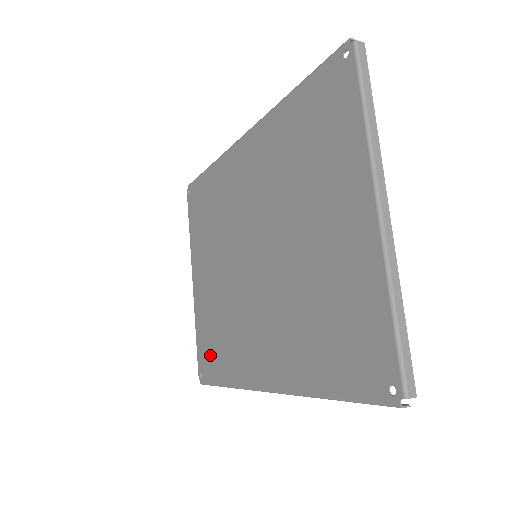
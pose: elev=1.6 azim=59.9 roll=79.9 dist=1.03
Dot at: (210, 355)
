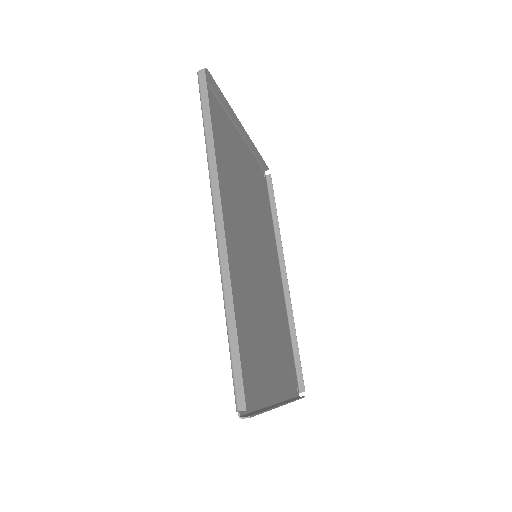
Dot at: (243, 364)
